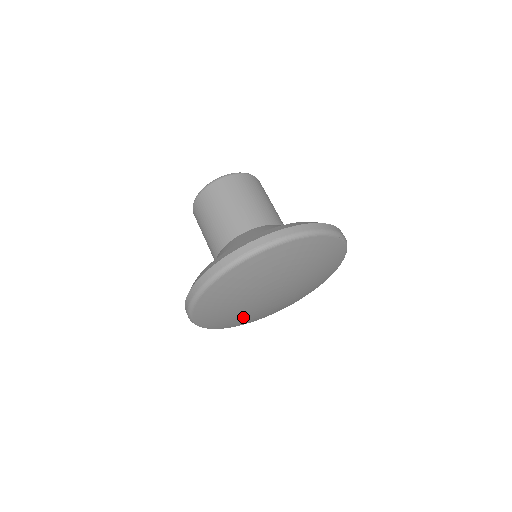
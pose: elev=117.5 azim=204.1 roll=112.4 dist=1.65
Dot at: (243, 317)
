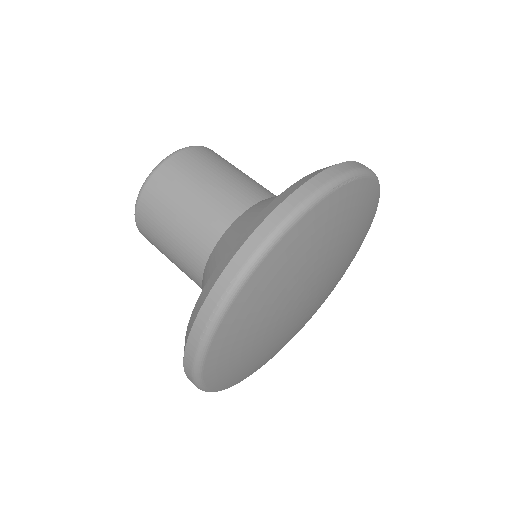
Dot at: (294, 333)
